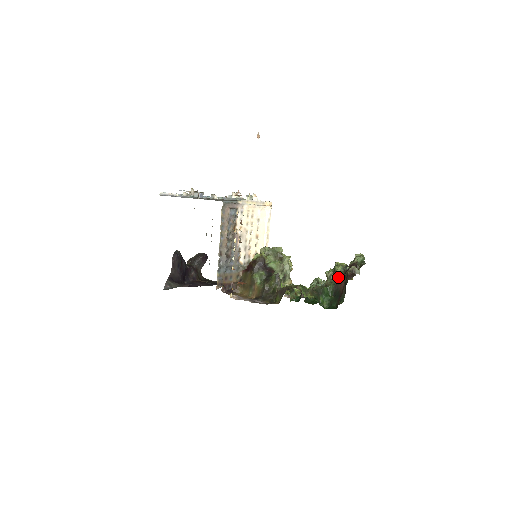
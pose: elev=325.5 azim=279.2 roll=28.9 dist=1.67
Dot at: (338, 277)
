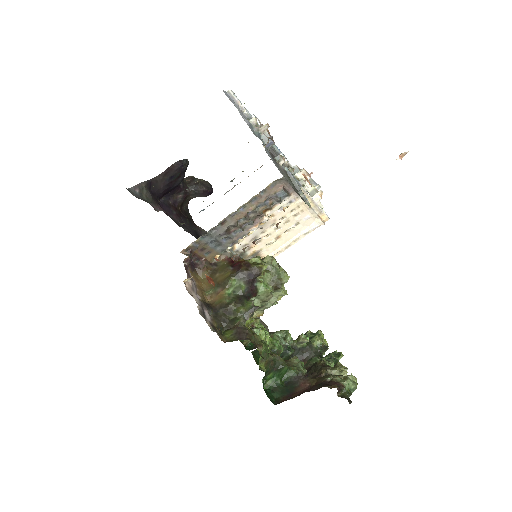
Dot at: (308, 349)
